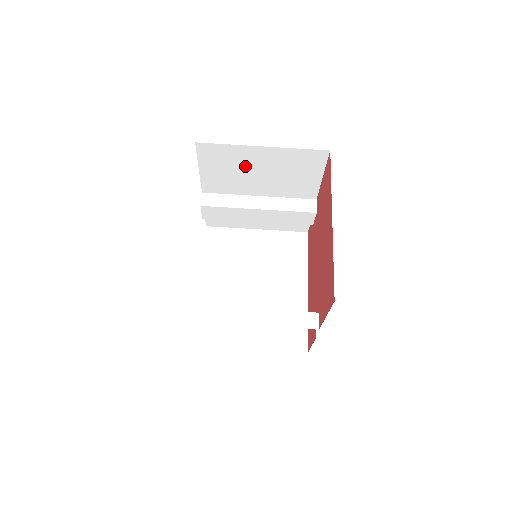
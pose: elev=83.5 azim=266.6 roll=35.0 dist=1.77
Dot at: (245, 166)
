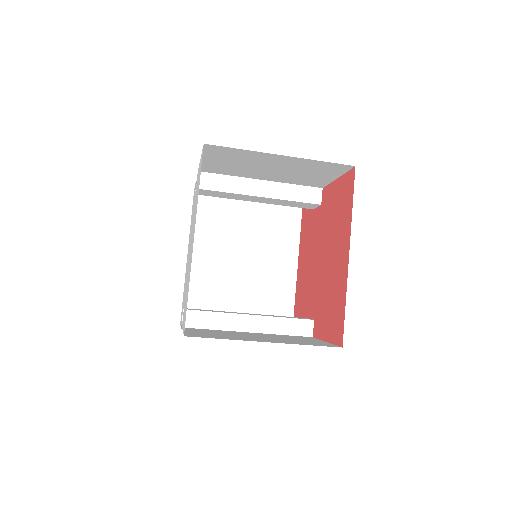
Dot at: (255, 163)
